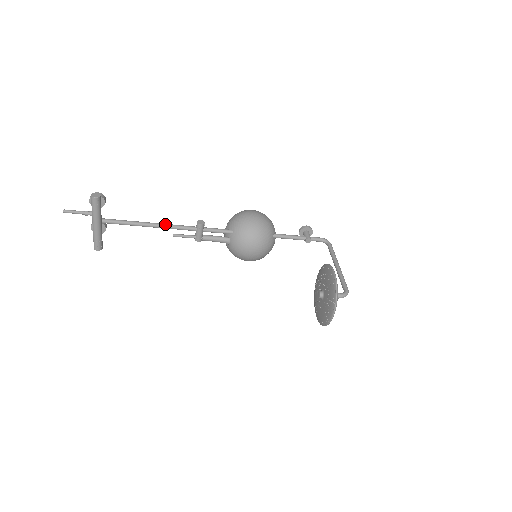
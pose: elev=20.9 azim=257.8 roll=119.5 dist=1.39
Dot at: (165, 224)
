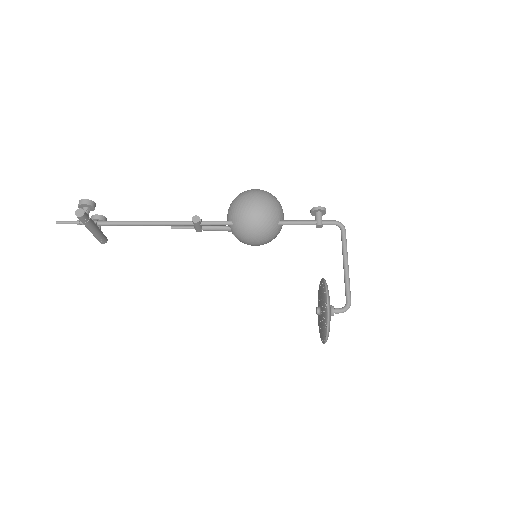
Dot at: (160, 222)
